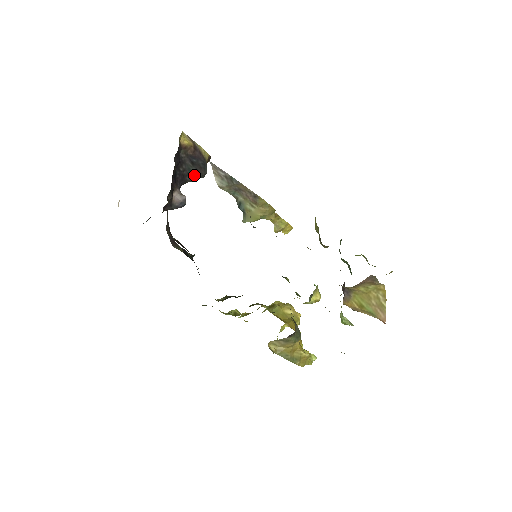
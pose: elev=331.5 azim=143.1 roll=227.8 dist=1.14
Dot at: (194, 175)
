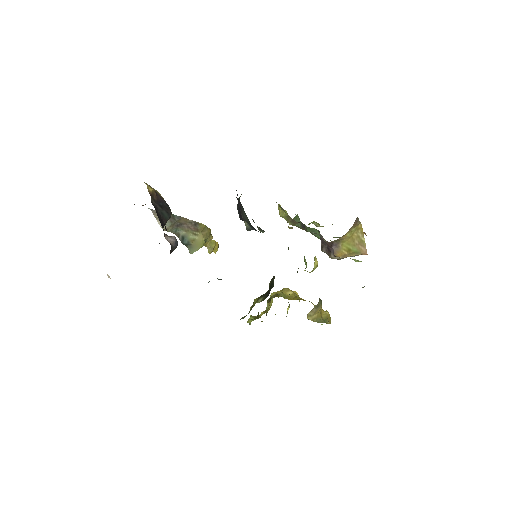
Dot at: (166, 217)
